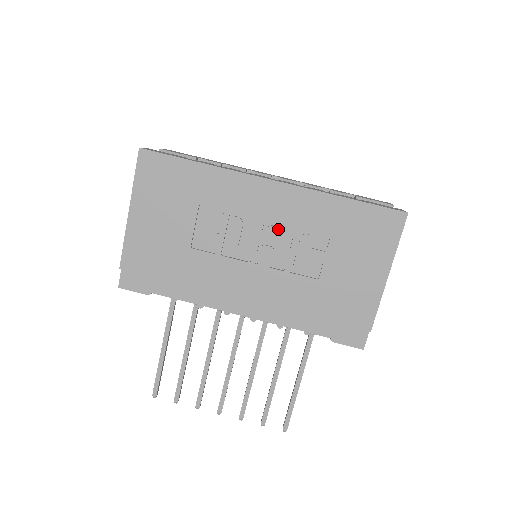
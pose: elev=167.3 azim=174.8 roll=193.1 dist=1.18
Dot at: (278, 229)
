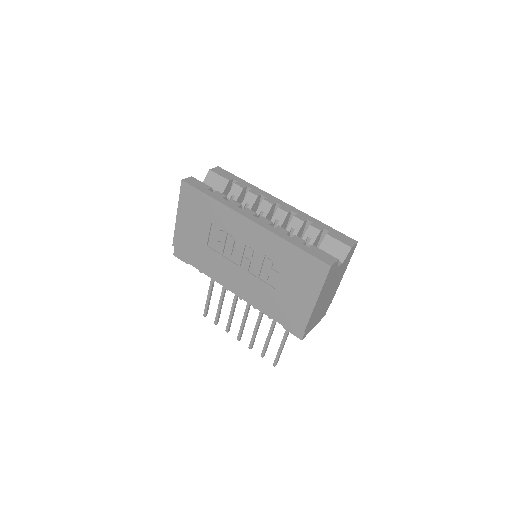
Dot at: (254, 250)
